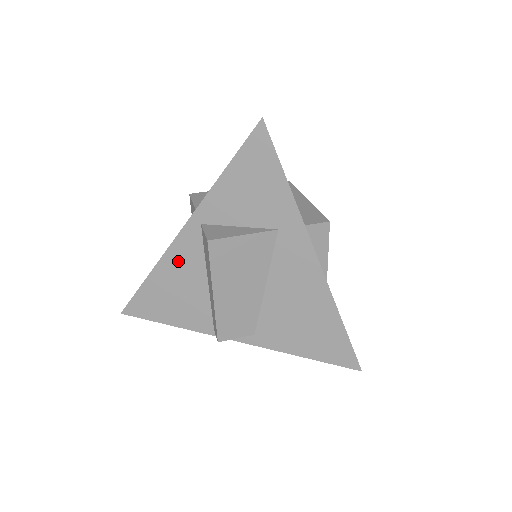
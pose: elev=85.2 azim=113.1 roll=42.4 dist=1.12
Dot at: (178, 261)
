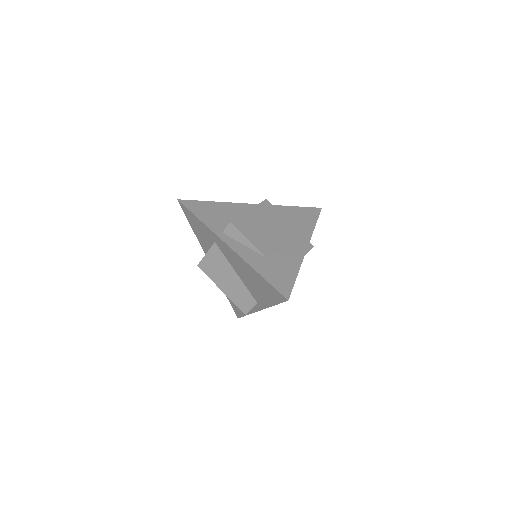
Dot at: occluded
